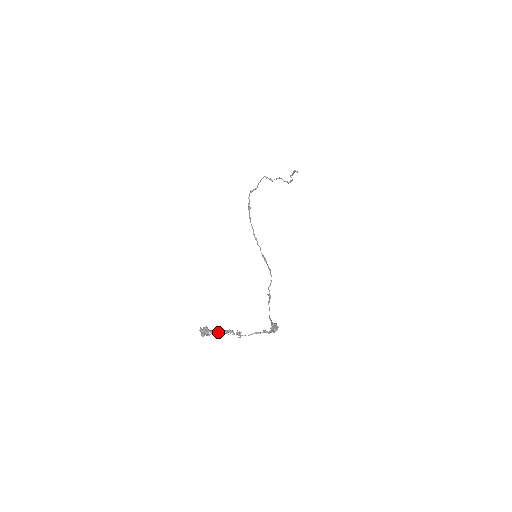
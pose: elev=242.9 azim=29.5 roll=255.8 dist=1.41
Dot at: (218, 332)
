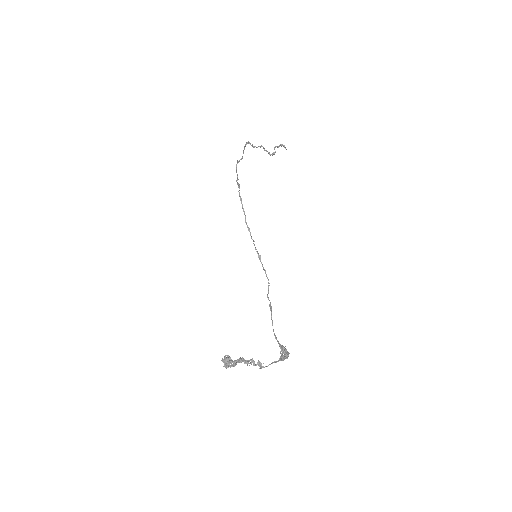
Dot at: (240, 362)
